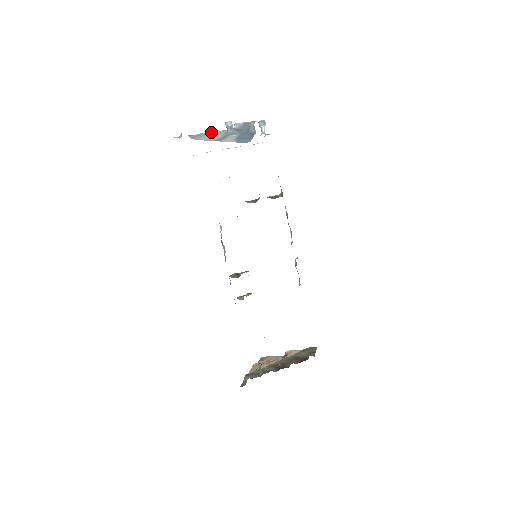
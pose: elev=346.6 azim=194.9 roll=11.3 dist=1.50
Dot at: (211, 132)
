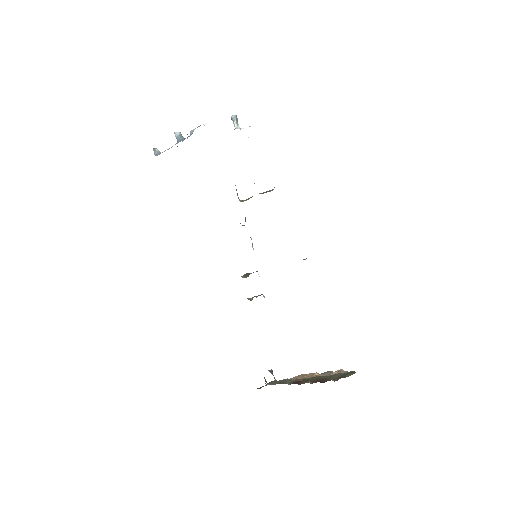
Dot at: occluded
